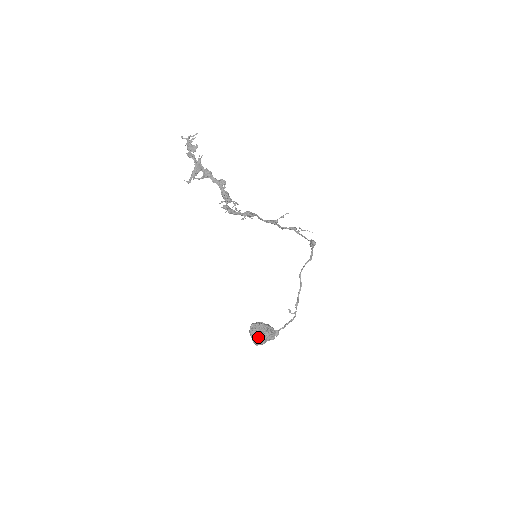
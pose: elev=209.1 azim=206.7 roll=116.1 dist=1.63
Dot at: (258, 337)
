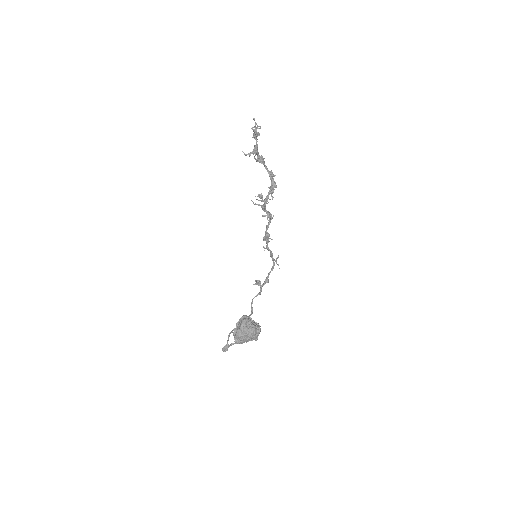
Dot at: (251, 329)
